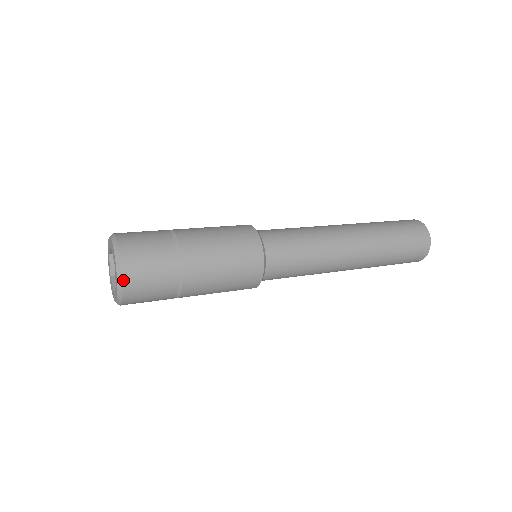
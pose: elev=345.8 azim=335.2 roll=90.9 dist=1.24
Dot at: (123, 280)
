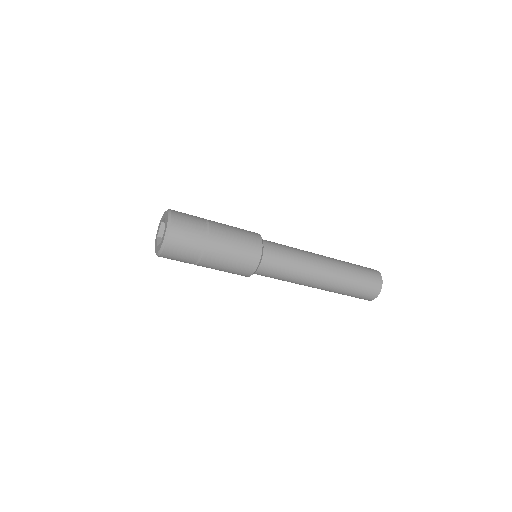
Dot at: (160, 256)
